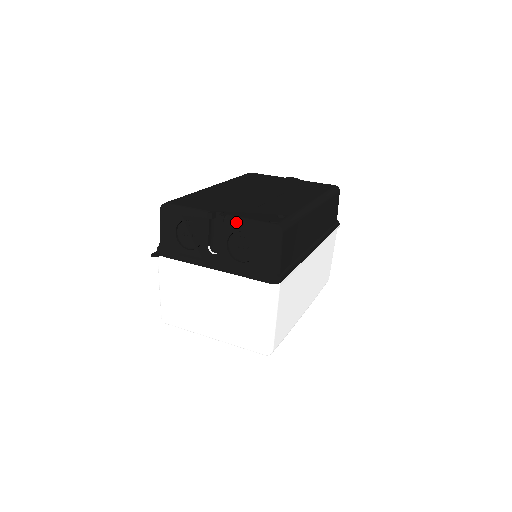
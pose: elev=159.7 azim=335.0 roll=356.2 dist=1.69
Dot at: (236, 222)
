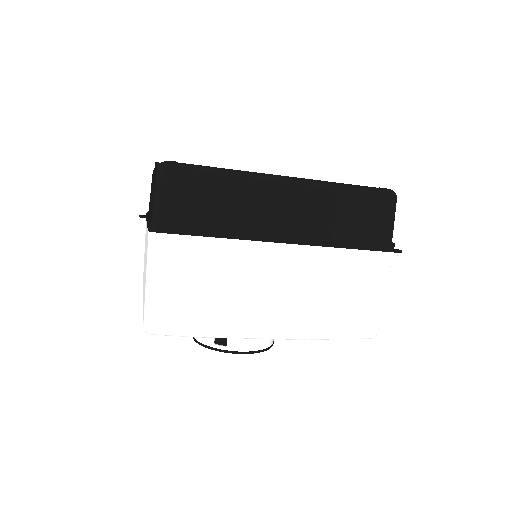
Dot at: occluded
